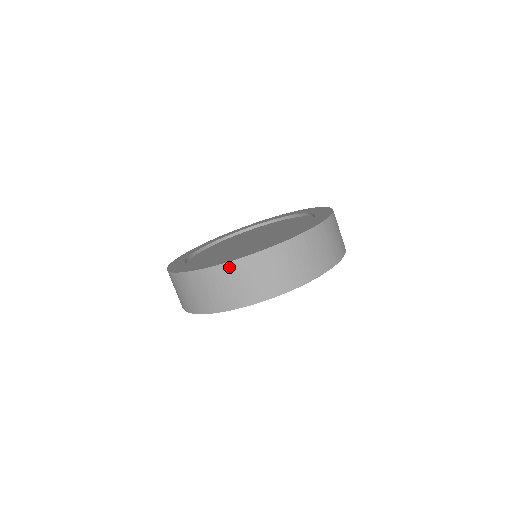
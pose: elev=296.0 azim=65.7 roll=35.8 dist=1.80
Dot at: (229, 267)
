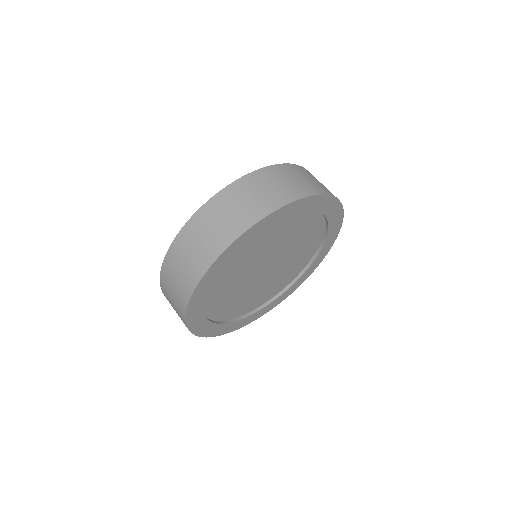
Dot at: (204, 210)
